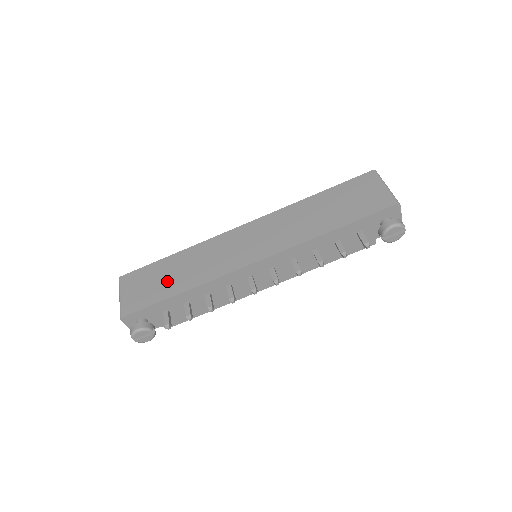
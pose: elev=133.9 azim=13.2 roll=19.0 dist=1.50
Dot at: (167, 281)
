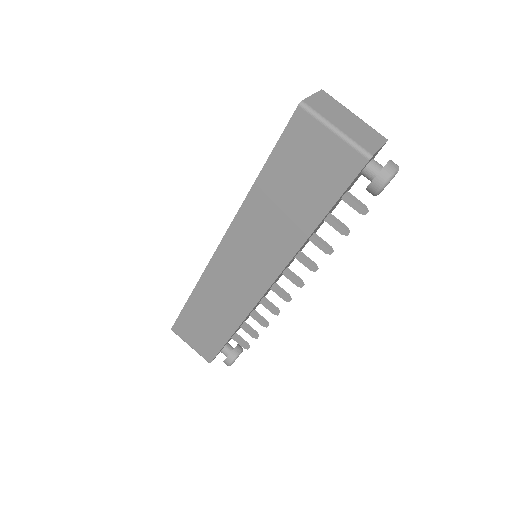
Dot at: (211, 326)
